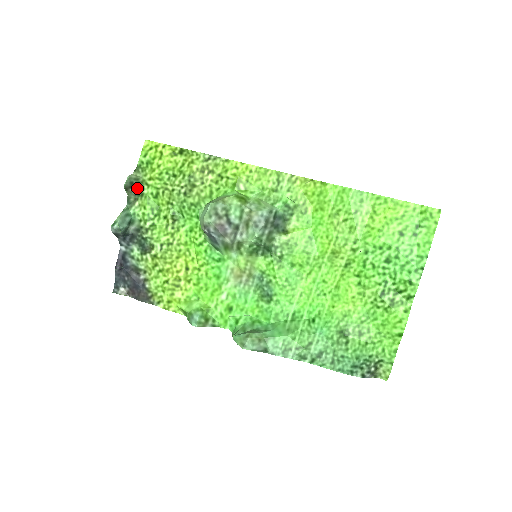
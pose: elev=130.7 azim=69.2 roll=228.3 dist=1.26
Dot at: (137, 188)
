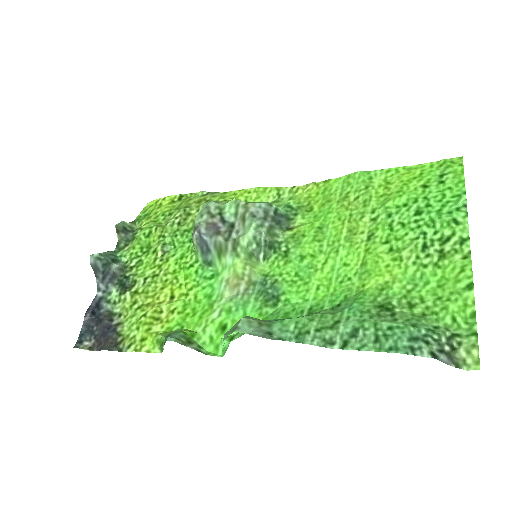
Dot at: (130, 235)
